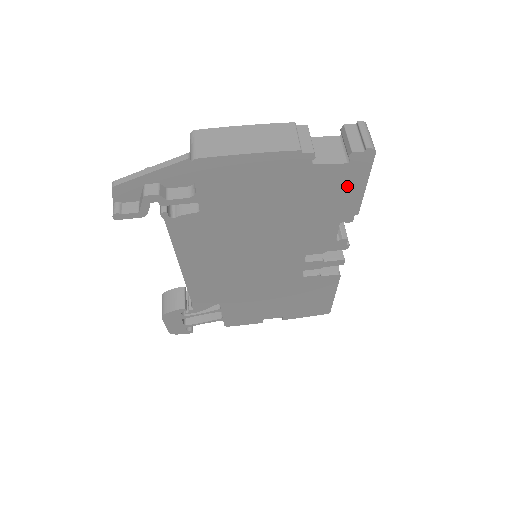
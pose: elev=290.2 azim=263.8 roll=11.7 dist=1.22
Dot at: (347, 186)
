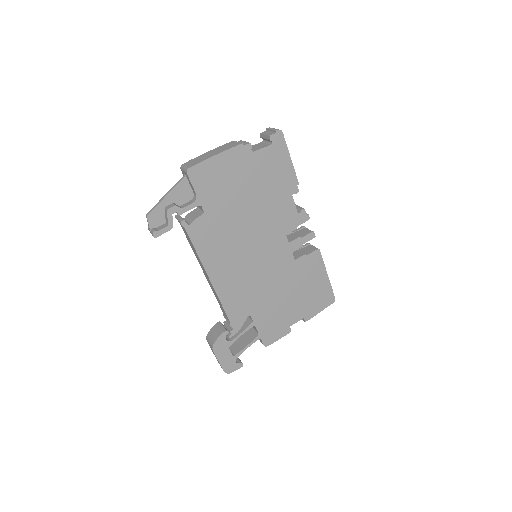
Dot at: (280, 162)
